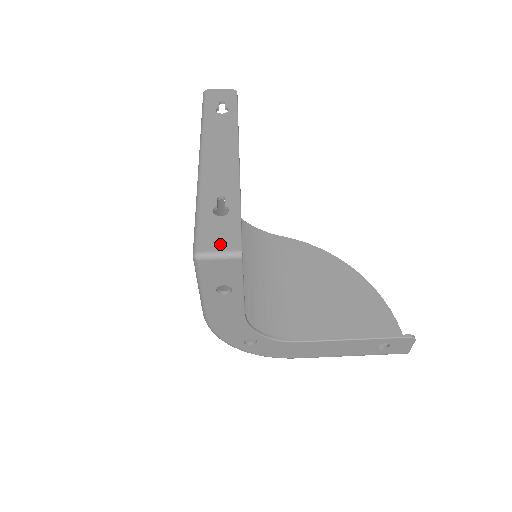
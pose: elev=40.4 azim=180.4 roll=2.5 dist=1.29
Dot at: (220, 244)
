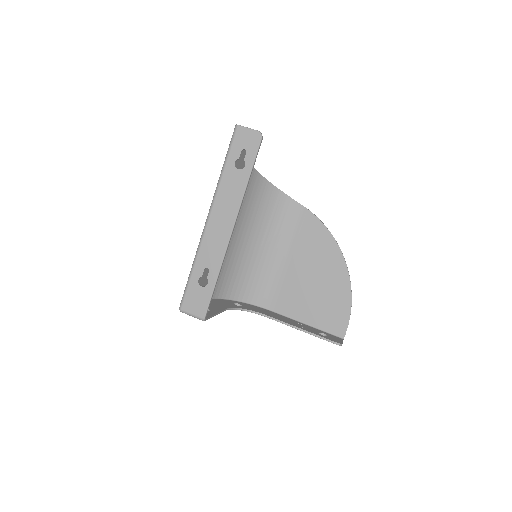
Dot at: (194, 309)
